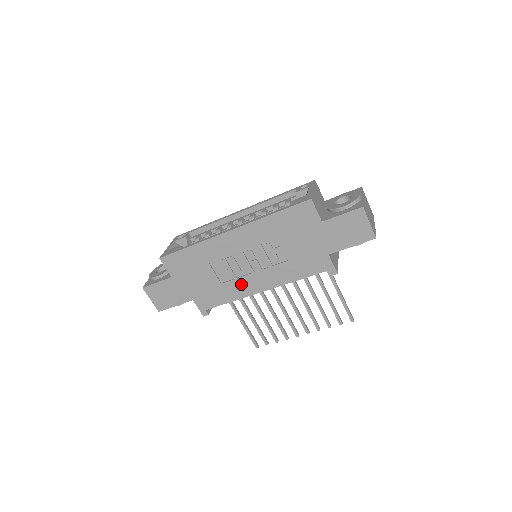
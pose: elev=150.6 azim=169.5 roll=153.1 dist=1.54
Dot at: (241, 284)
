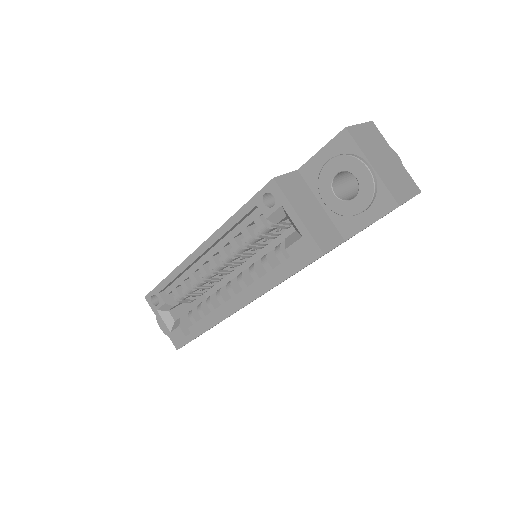
Dot at: occluded
